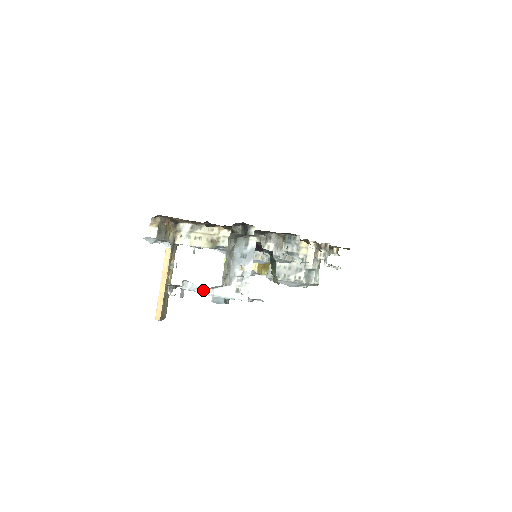
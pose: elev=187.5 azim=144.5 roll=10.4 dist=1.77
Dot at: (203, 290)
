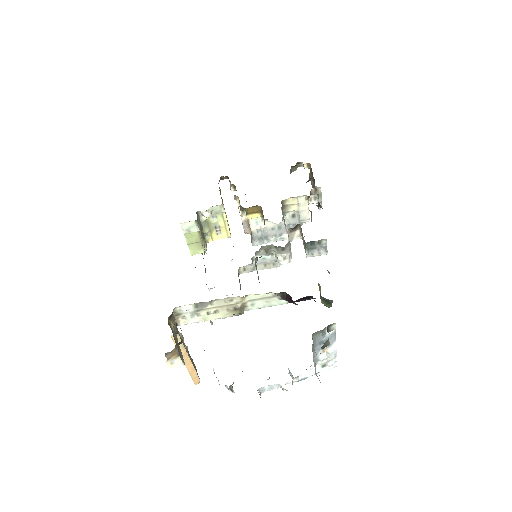
Dot at: (285, 384)
